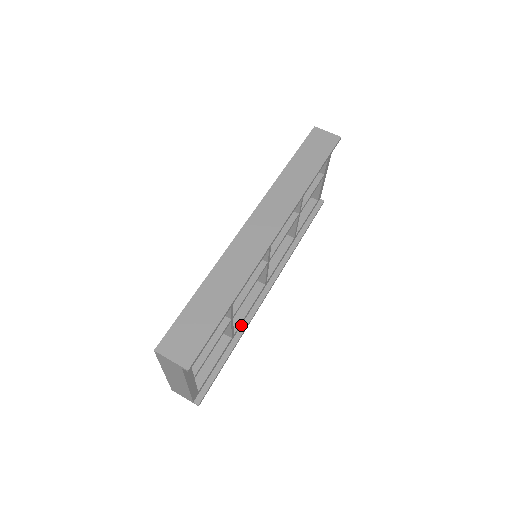
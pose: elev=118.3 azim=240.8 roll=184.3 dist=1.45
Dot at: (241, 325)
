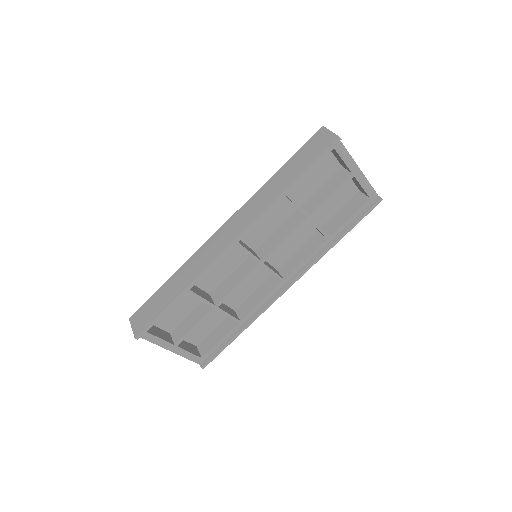
Dot at: (253, 314)
